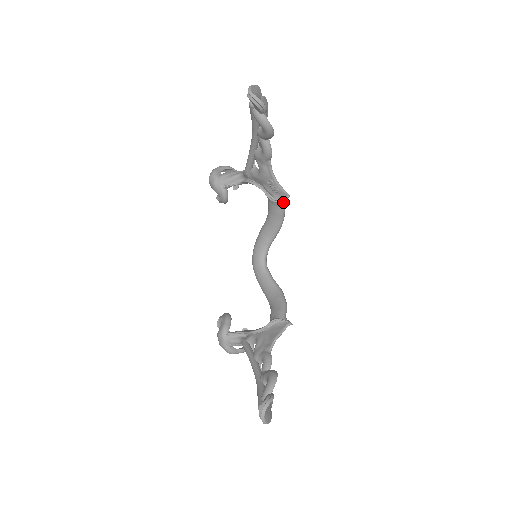
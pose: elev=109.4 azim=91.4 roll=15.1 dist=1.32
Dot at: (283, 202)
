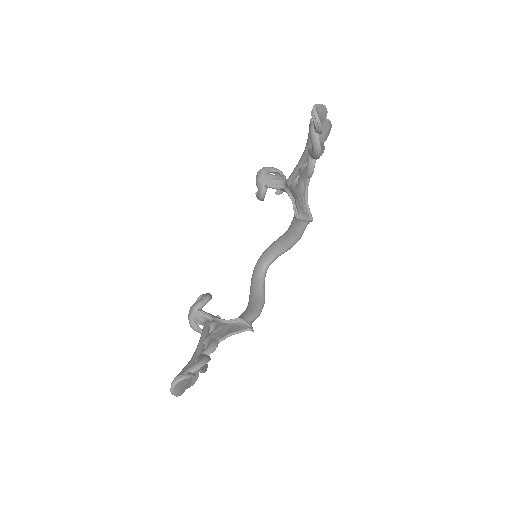
Dot at: (305, 223)
